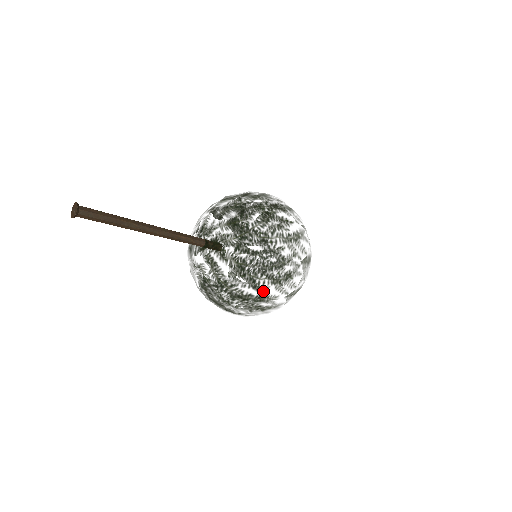
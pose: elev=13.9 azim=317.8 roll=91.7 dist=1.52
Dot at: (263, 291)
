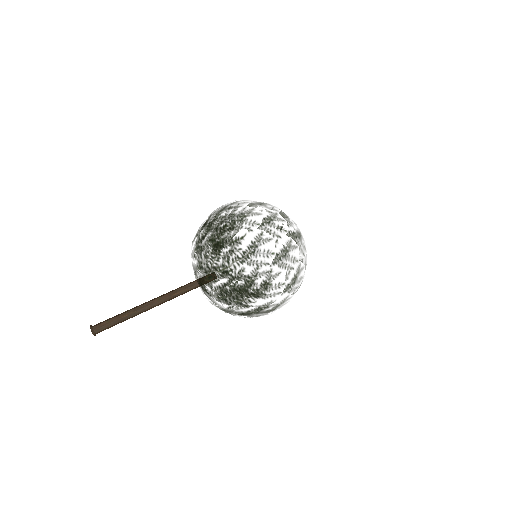
Dot at: (254, 306)
